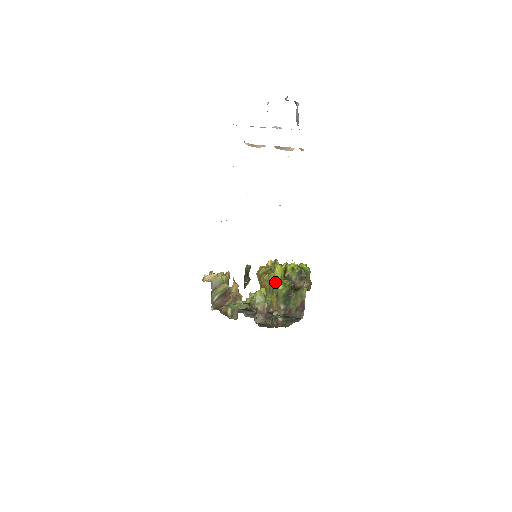
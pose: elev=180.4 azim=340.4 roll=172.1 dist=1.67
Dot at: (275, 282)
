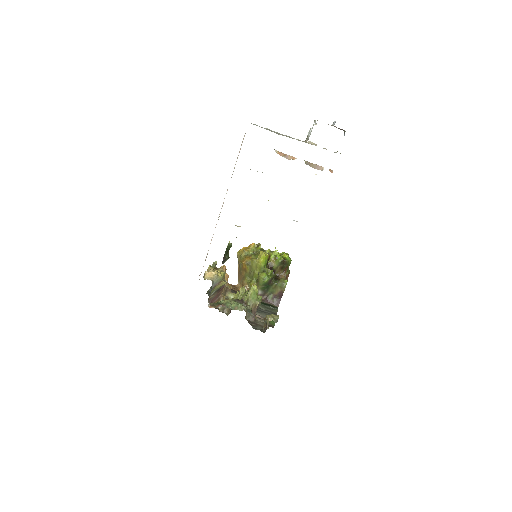
Dot at: (257, 269)
